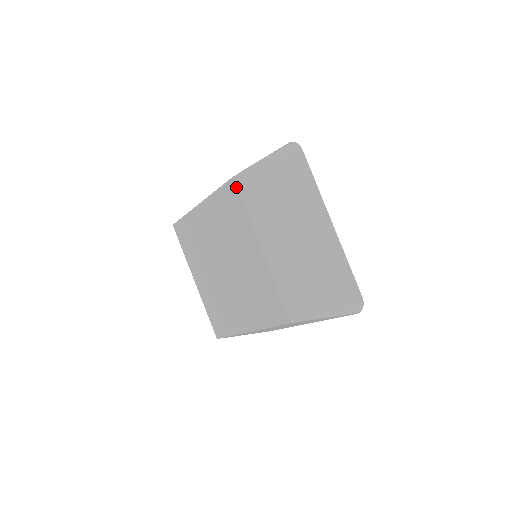
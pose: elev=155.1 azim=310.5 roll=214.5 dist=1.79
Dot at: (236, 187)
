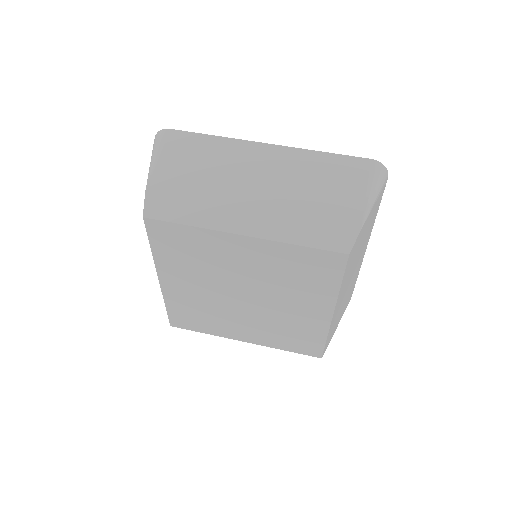
Dot at: (156, 220)
